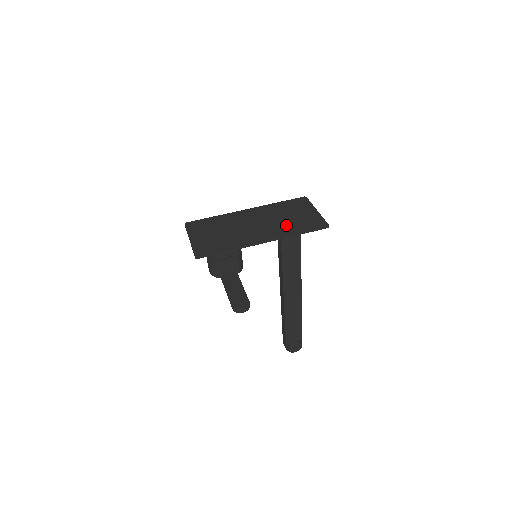
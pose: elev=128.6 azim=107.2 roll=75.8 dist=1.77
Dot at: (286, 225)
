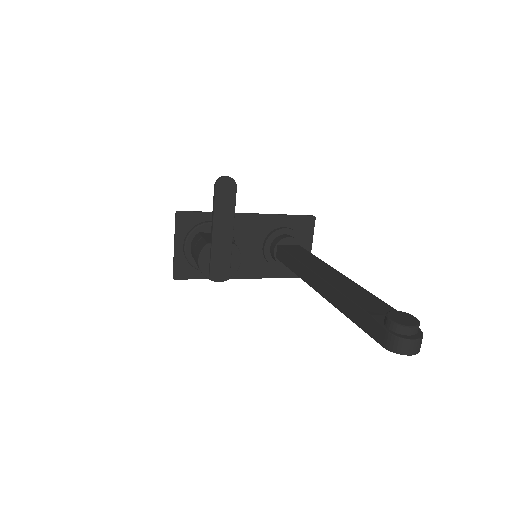
Dot at: occluded
